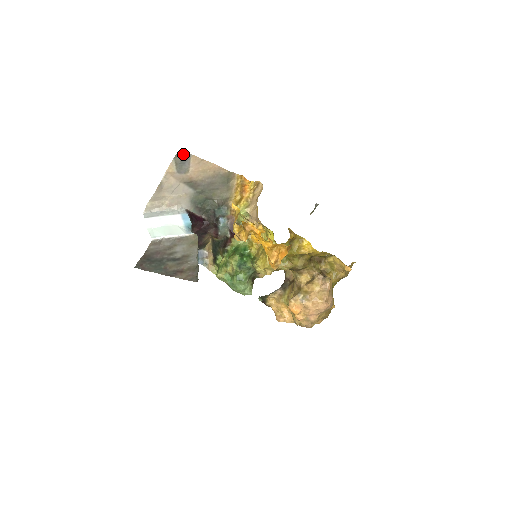
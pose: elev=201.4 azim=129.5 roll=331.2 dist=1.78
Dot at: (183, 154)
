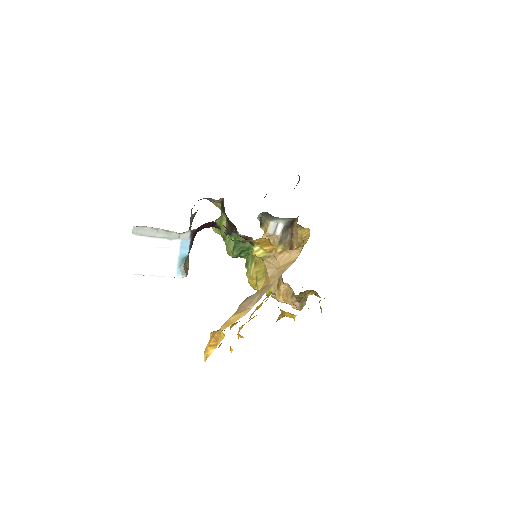
Dot at: occluded
